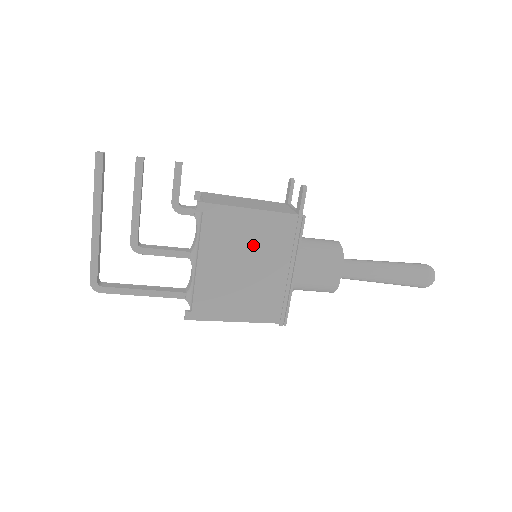
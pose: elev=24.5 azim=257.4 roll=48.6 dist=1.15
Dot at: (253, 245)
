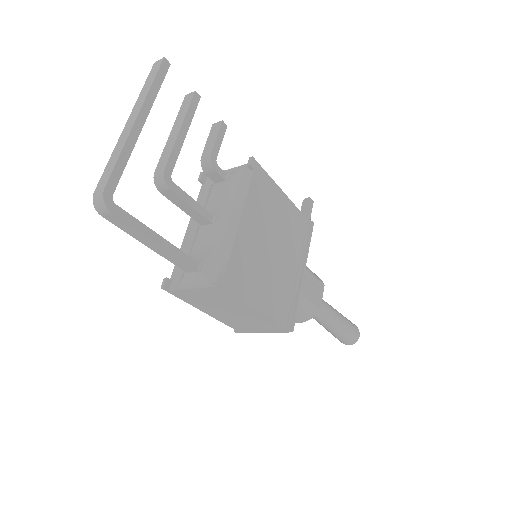
Dot at: (280, 228)
